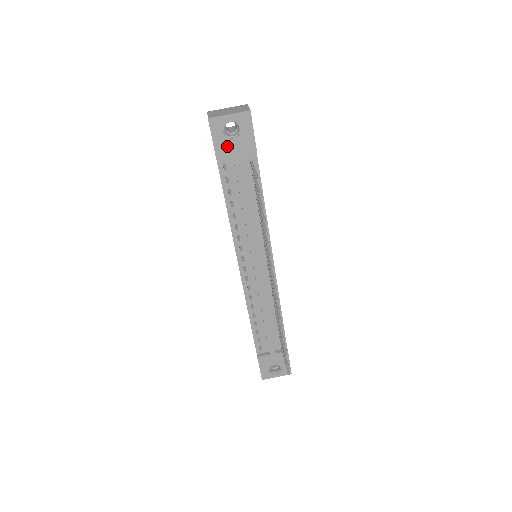
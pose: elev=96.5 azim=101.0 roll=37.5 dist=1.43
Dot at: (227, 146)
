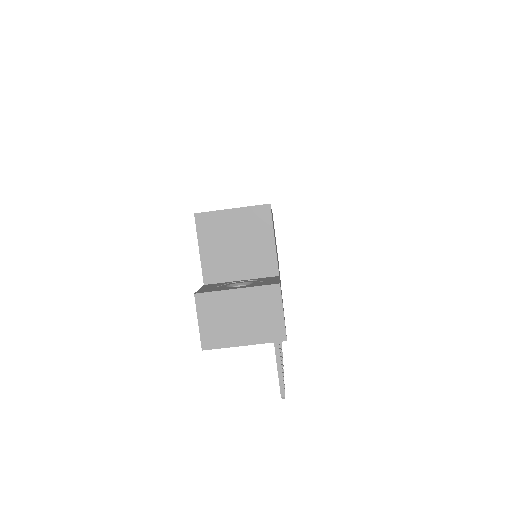
Dot at: occluded
